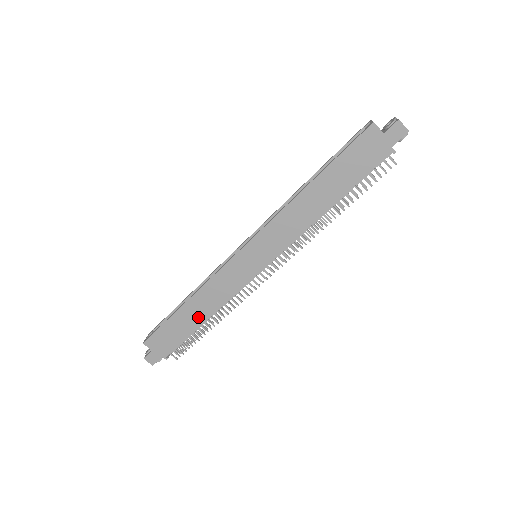
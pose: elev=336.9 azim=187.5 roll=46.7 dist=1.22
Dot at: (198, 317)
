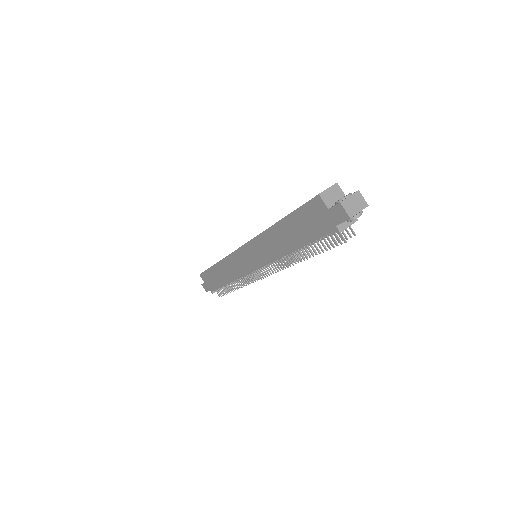
Dot at: (224, 278)
